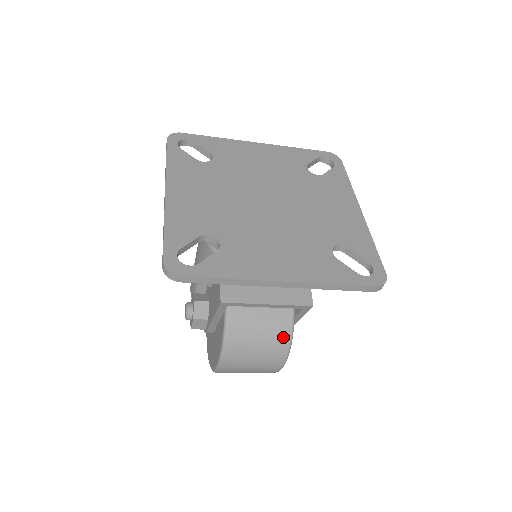
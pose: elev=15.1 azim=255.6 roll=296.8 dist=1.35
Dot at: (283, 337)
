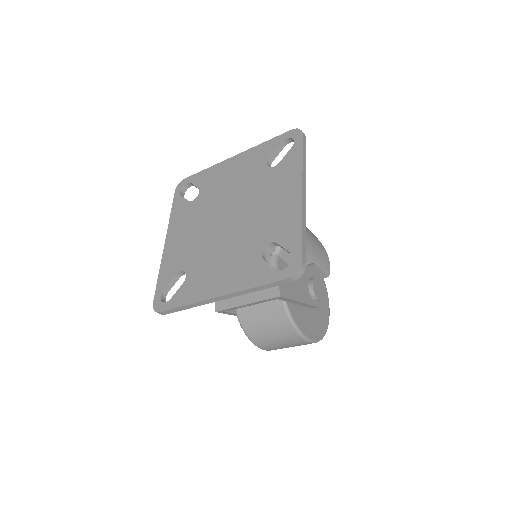
Dot at: (283, 321)
